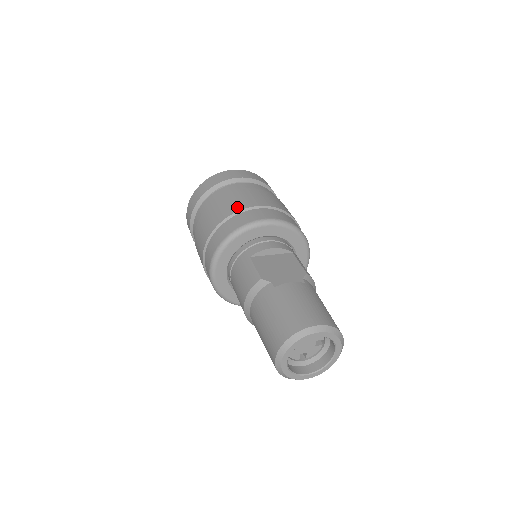
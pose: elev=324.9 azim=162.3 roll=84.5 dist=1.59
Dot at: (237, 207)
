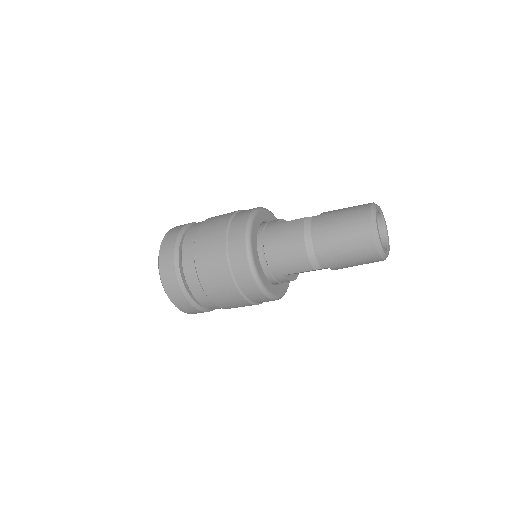
Dot at: (230, 213)
